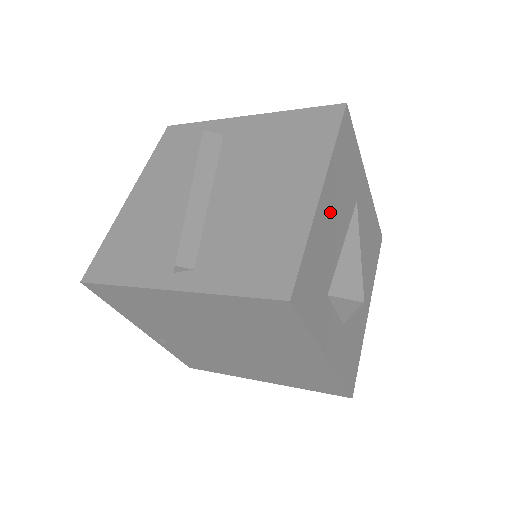
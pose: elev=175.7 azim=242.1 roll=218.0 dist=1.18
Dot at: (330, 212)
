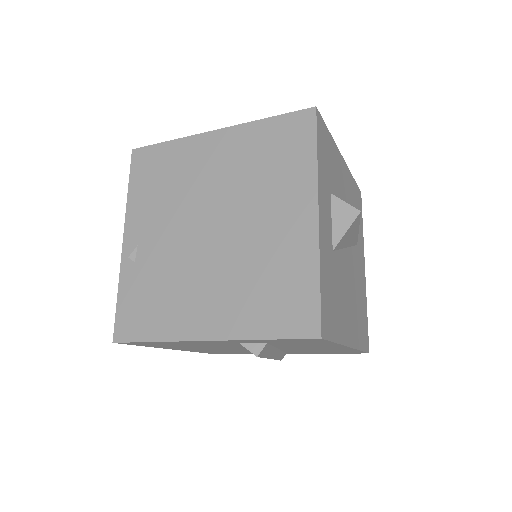
Dot at: (343, 180)
